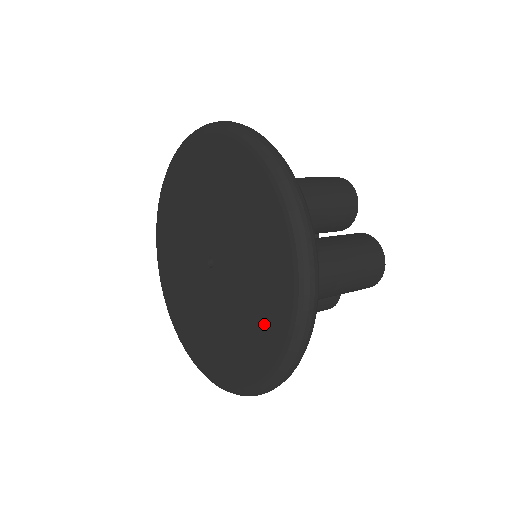
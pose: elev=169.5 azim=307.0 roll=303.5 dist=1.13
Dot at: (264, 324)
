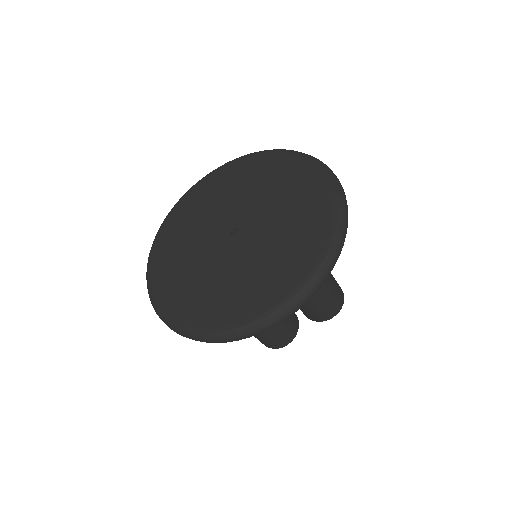
Dot at: (296, 254)
